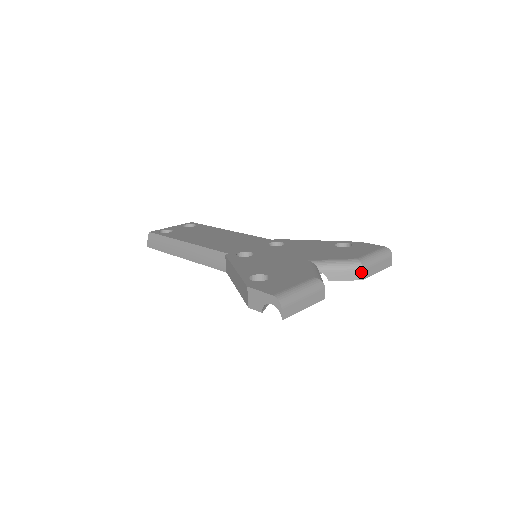
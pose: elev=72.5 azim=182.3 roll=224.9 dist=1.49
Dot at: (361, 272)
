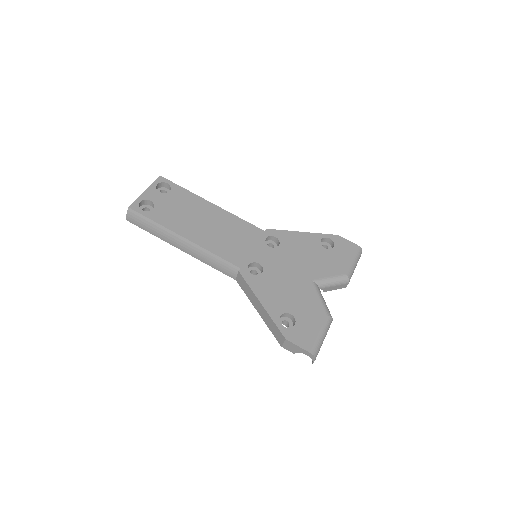
Dot at: (347, 284)
